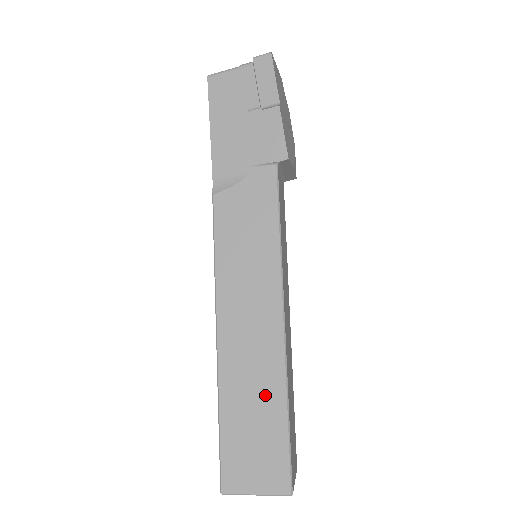
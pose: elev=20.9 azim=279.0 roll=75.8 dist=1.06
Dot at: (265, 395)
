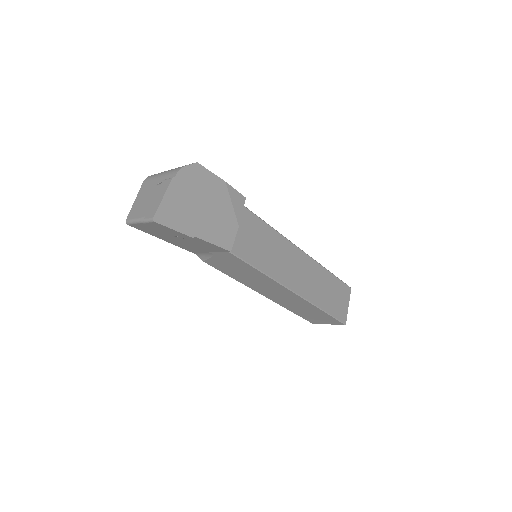
Dot at: (307, 308)
